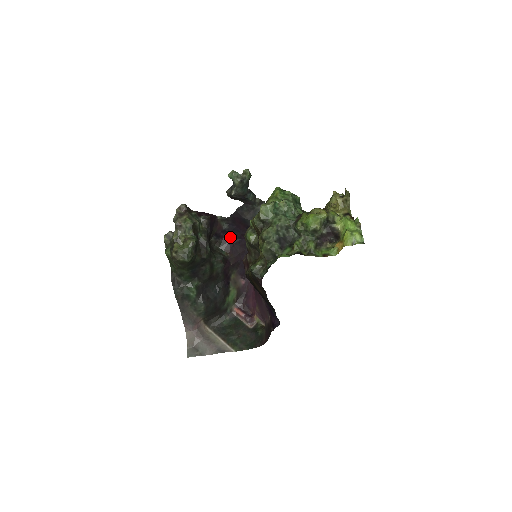
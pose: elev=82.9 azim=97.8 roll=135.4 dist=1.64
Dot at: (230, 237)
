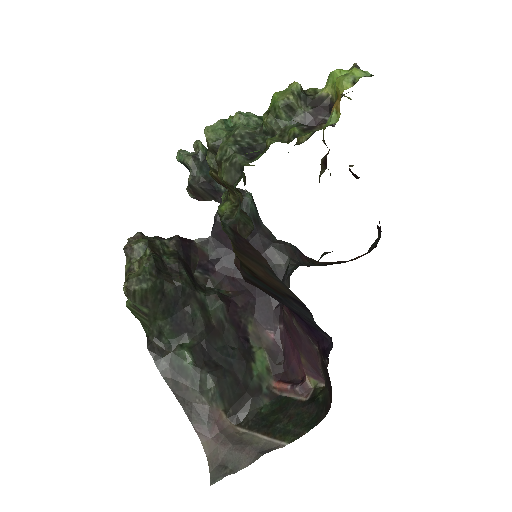
Dot at: (225, 268)
